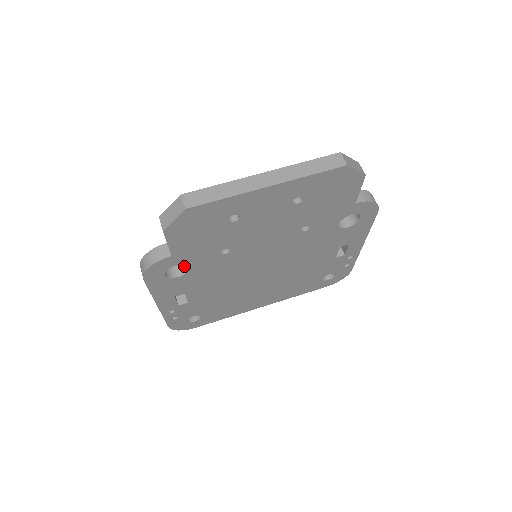
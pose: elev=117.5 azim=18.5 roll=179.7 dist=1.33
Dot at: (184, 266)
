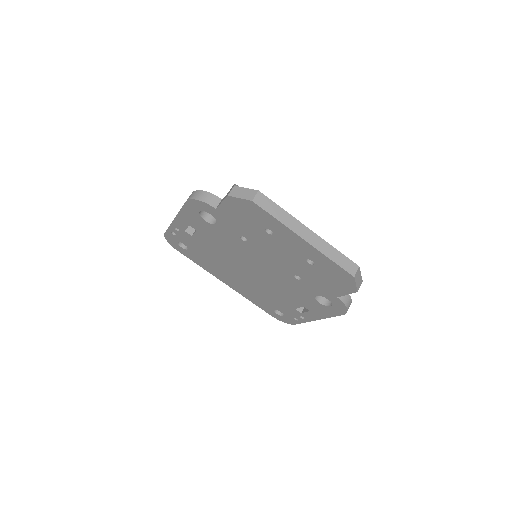
Dot at: (215, 219)
